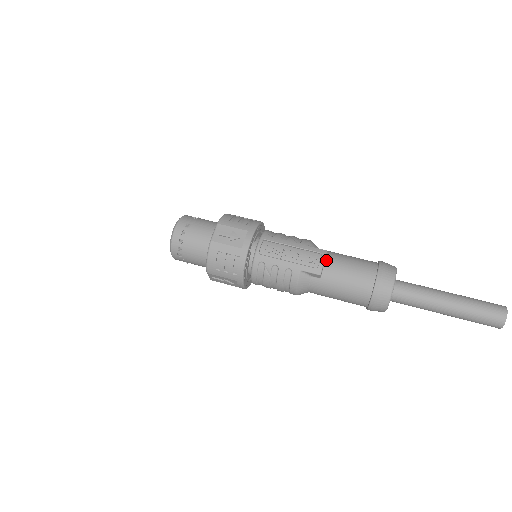
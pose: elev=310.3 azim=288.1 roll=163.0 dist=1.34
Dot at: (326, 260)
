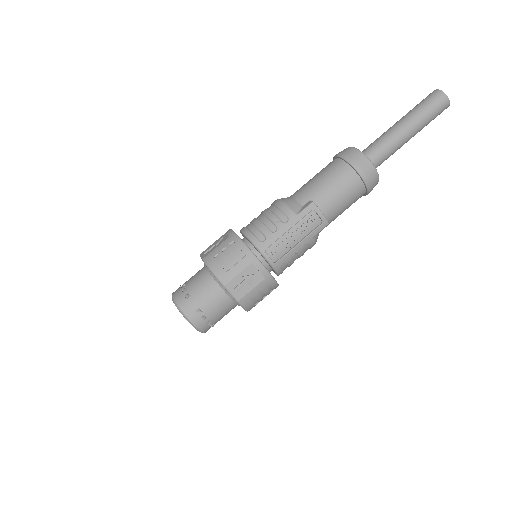
Dot at: (318, 208)
